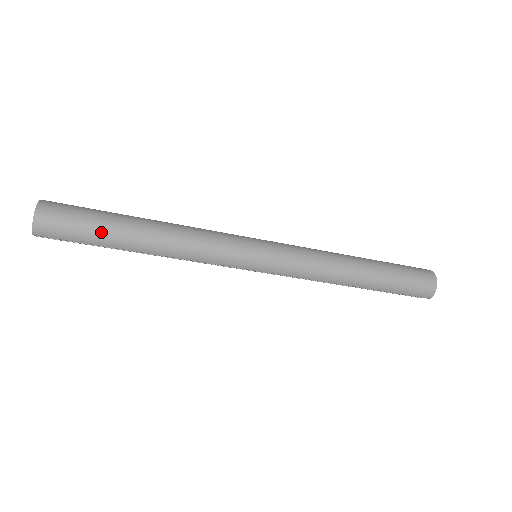
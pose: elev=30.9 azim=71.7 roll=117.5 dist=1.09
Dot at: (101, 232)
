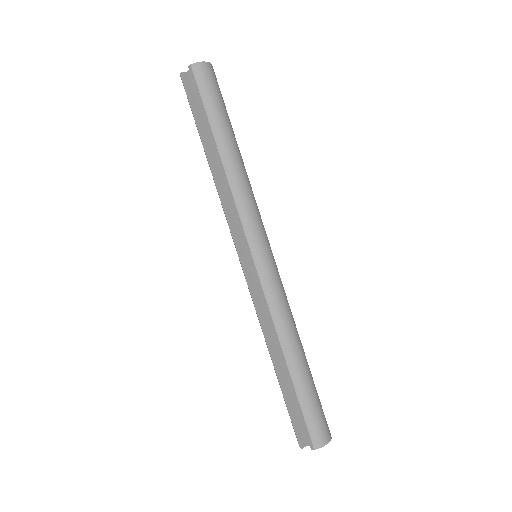
Dot at: (221, 114)
